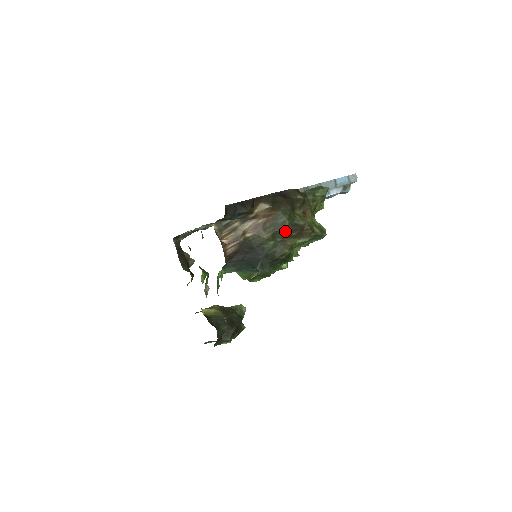
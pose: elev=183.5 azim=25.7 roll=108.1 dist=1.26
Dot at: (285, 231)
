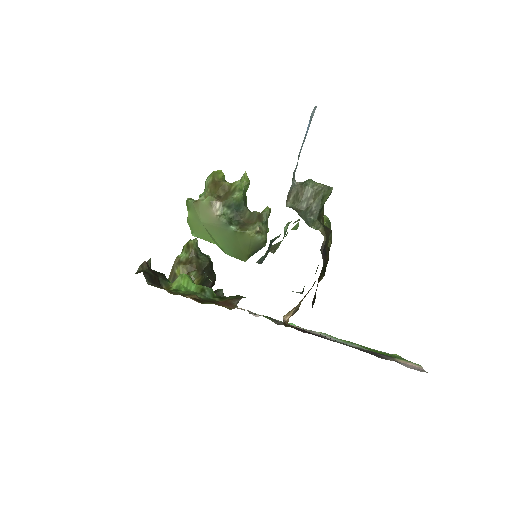
Dot at: occluded
